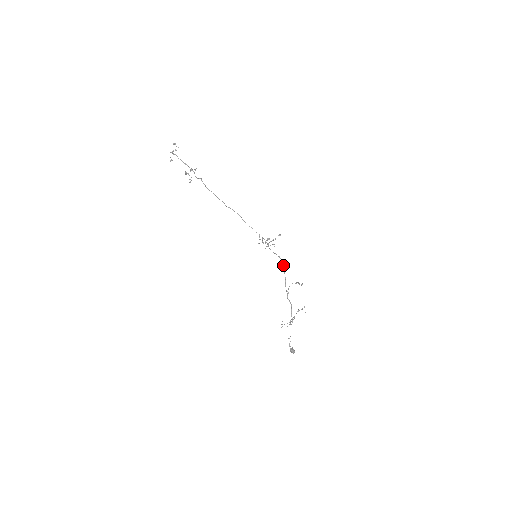
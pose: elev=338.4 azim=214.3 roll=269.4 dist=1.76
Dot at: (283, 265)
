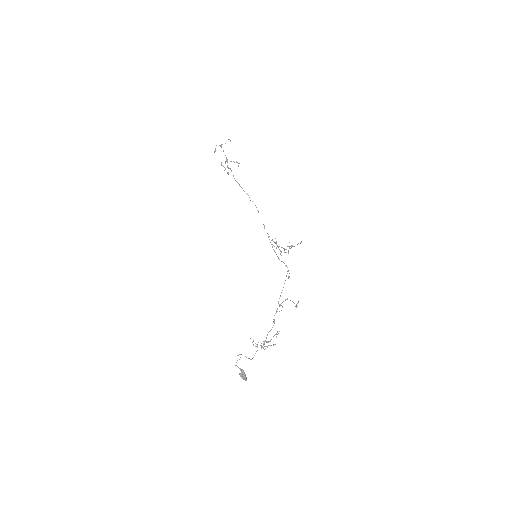
Dot at: (286, 276)
